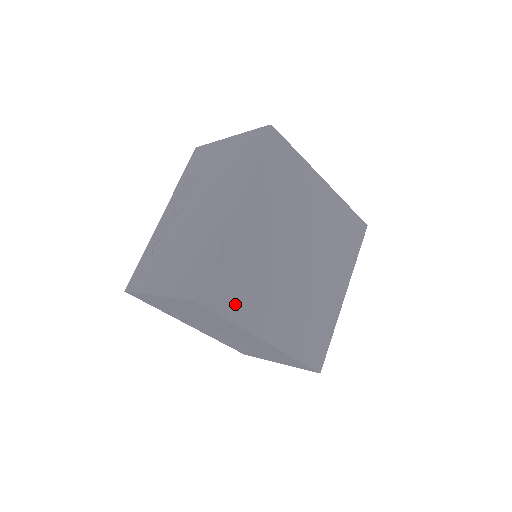
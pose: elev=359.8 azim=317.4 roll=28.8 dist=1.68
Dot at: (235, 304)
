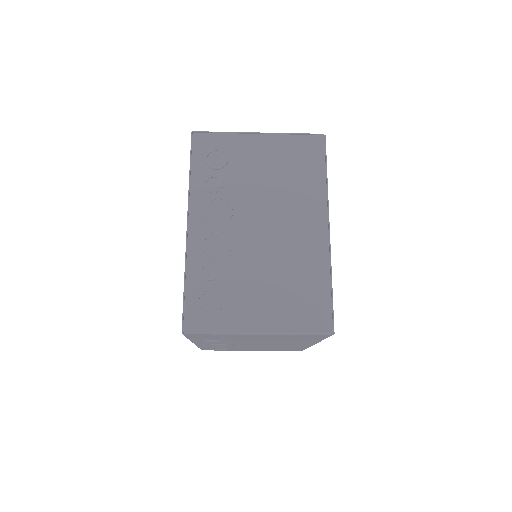
Dot at: occluded
